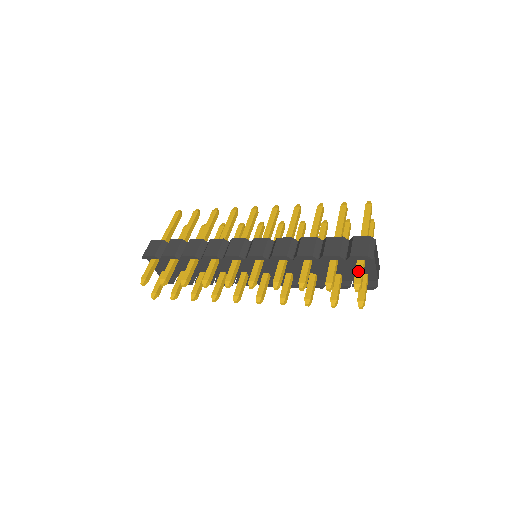
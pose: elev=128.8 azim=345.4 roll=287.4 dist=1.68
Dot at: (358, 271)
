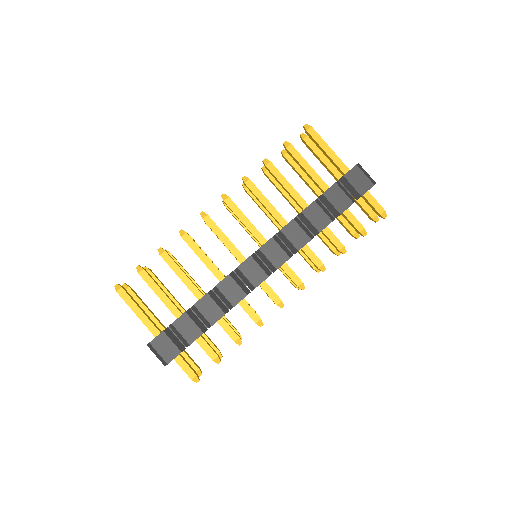
Dot at: (372, 201)
